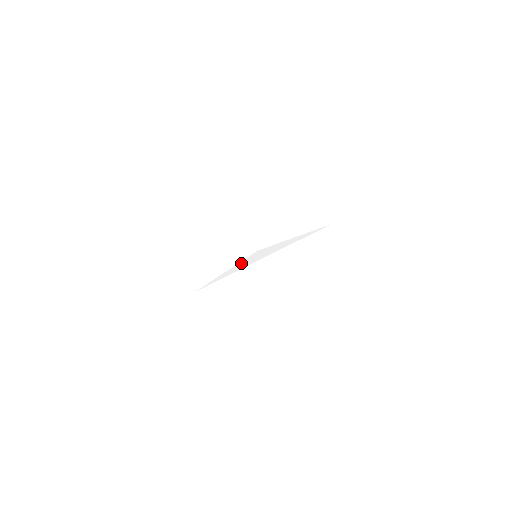
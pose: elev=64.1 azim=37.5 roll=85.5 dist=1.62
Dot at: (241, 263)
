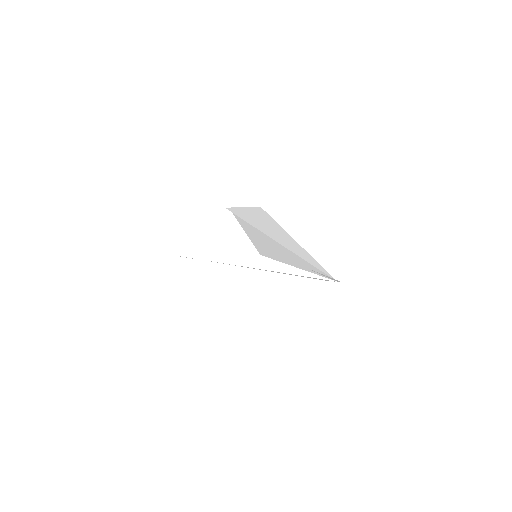
Dot at: (235, 257)
